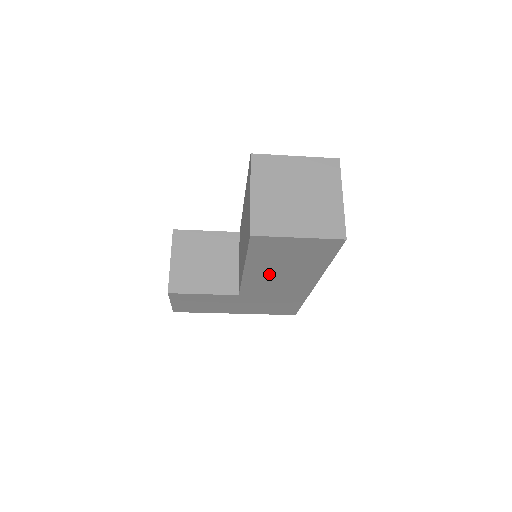
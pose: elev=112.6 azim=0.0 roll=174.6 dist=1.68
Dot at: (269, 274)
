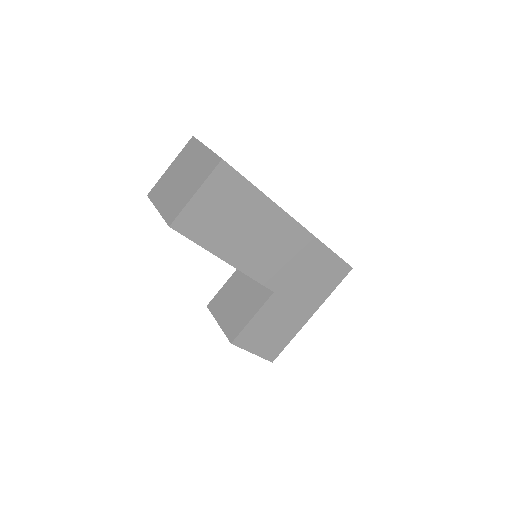
Dot at: (248, 247)
